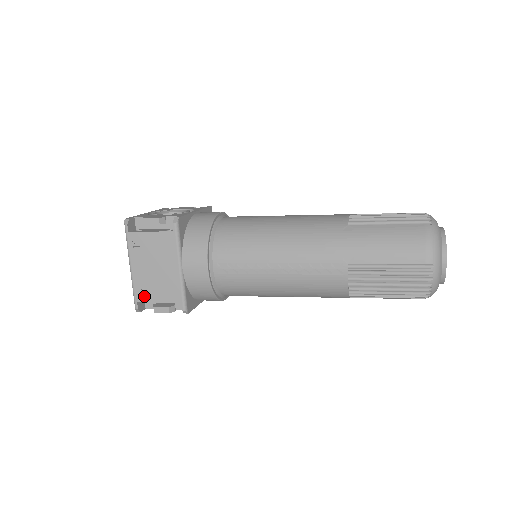
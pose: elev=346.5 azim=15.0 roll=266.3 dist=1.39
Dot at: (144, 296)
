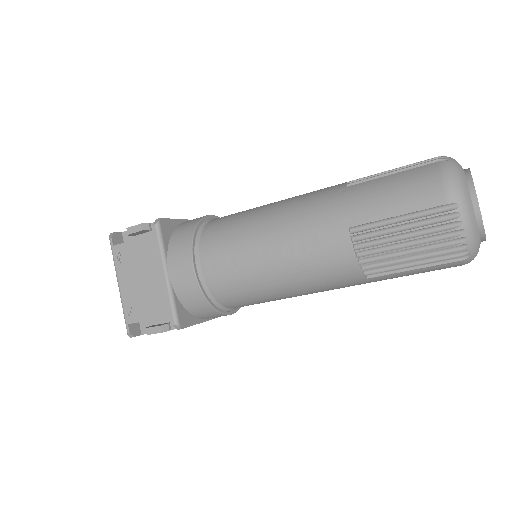
Dot at: (134, 316)
